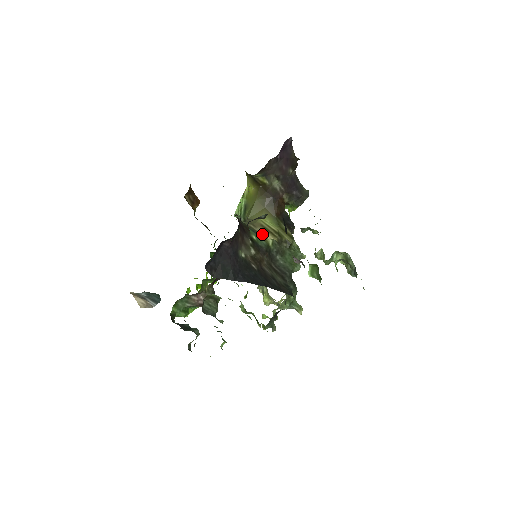
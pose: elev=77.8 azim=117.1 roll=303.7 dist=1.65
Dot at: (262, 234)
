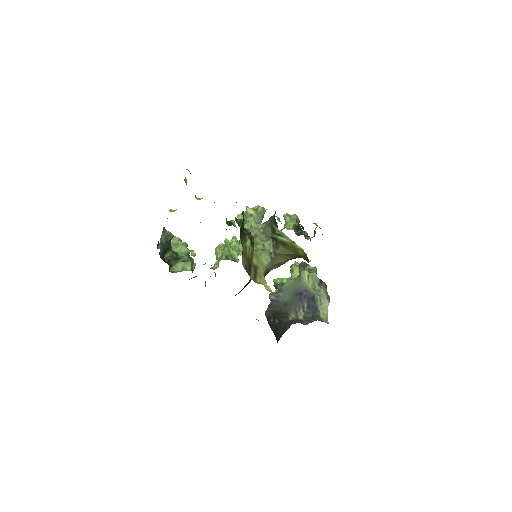
Dot at: occluded
